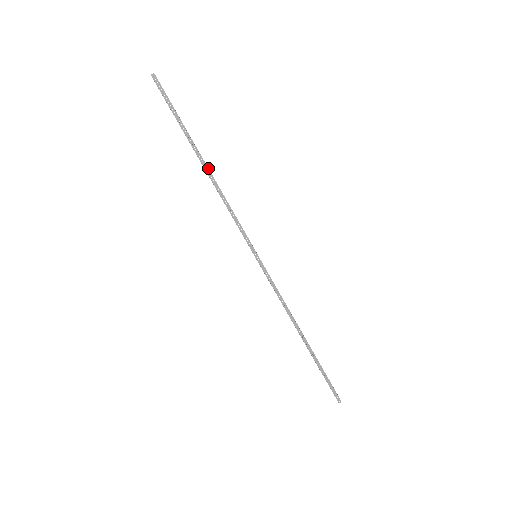
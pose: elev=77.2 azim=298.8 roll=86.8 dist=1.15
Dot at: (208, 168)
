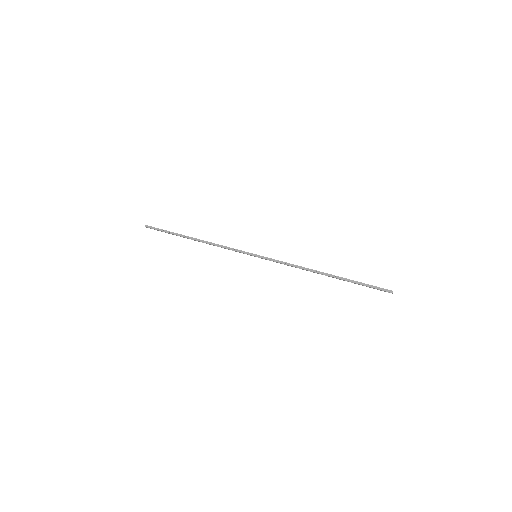
Dot at: (198, 240)
